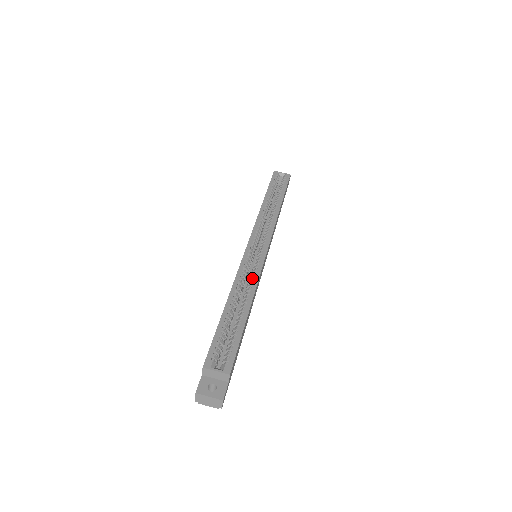
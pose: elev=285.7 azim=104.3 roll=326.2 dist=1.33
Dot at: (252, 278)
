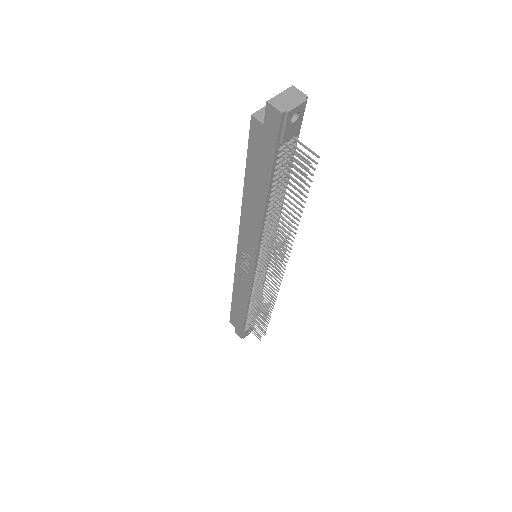
Dot at: occluded
